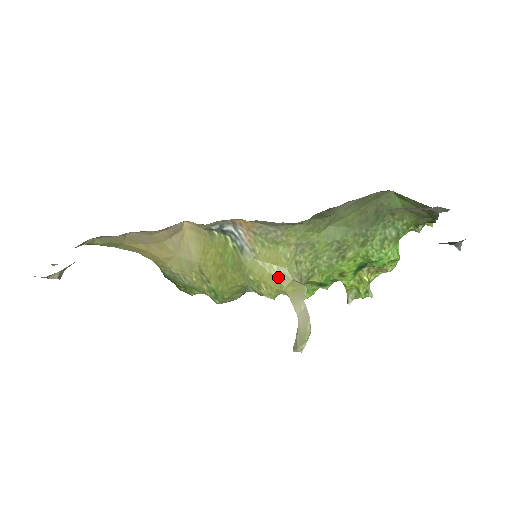
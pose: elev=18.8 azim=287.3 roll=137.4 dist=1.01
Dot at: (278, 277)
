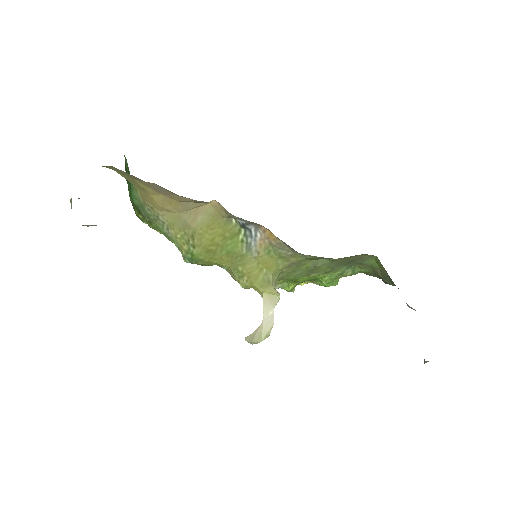
Dot at: (262, 279)
